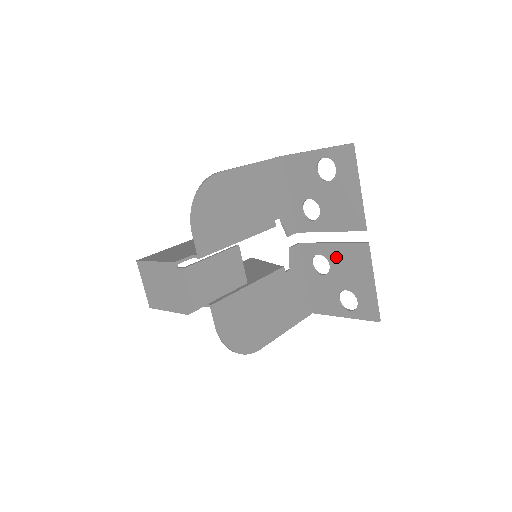
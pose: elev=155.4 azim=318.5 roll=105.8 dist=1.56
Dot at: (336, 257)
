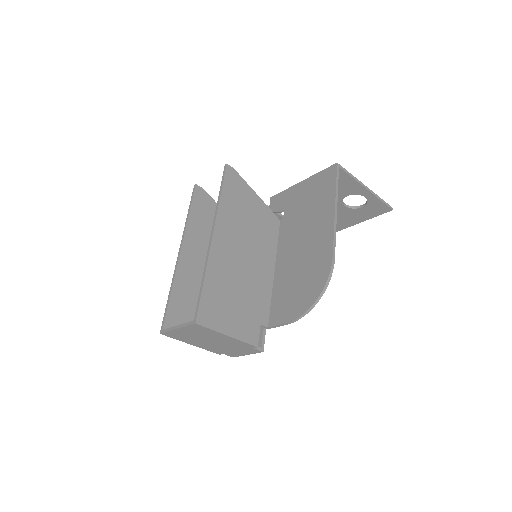
Dot at: occluded
